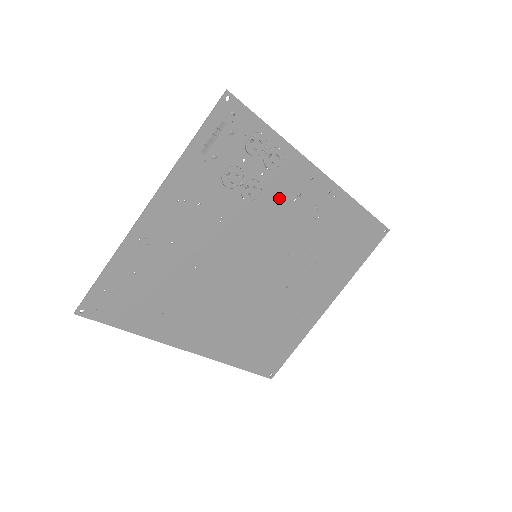
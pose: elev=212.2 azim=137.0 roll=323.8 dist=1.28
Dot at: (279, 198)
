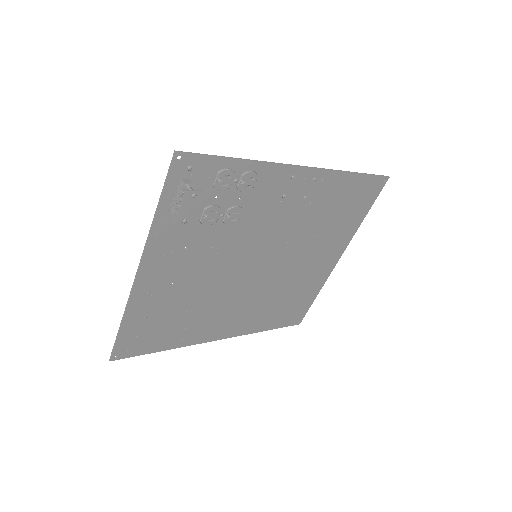
Dot at: (264, 207)
